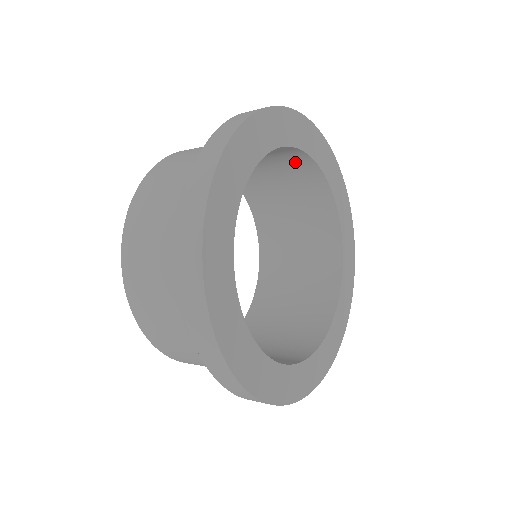
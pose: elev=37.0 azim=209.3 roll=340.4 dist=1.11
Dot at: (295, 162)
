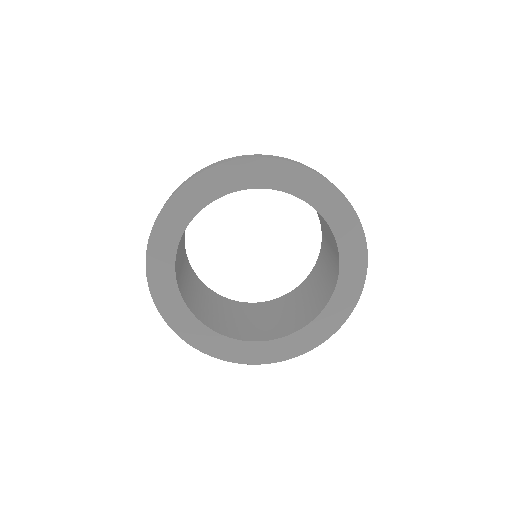
Dot at: occluded
